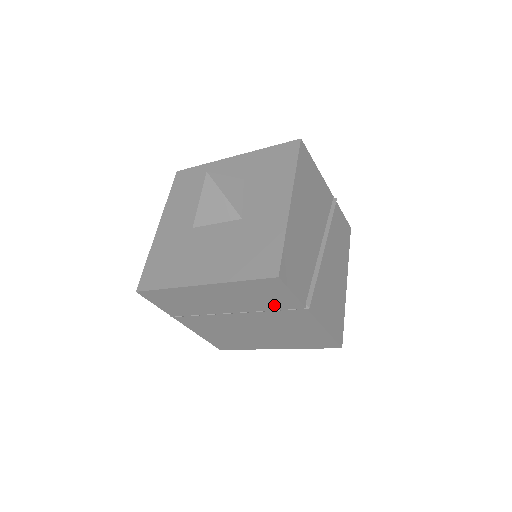
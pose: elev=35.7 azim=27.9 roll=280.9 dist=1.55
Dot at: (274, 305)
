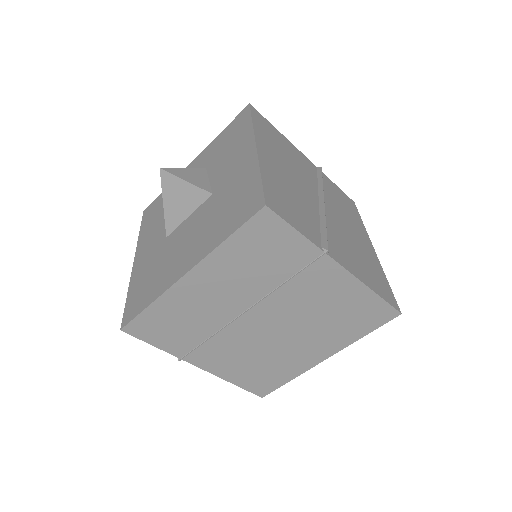
Dot at: (285, 268)
